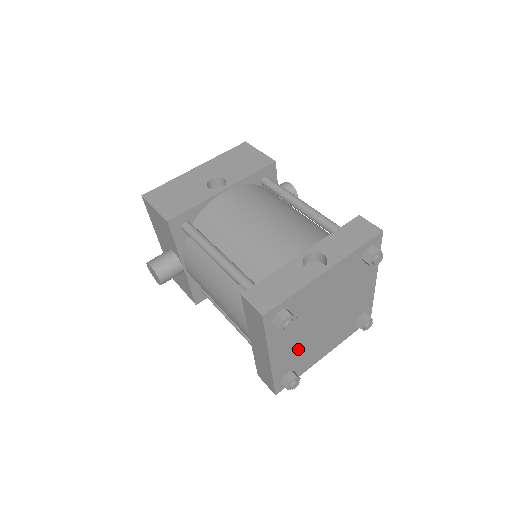
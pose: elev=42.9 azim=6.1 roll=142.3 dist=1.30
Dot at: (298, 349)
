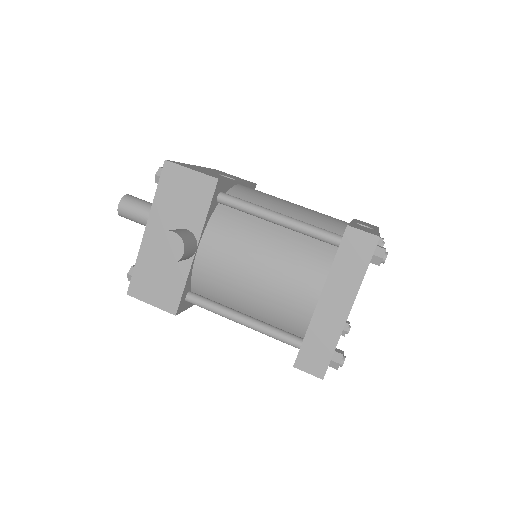
Dot at: occluded
